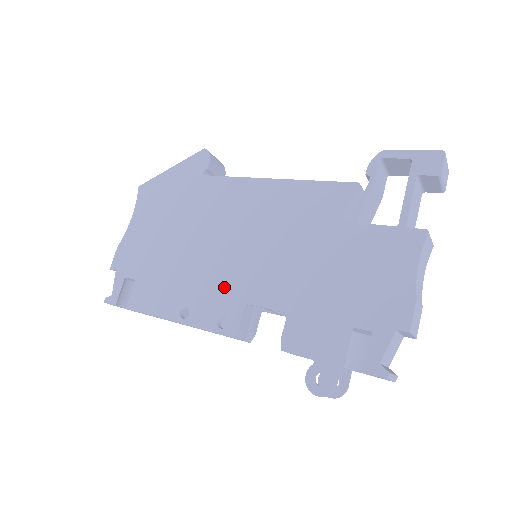
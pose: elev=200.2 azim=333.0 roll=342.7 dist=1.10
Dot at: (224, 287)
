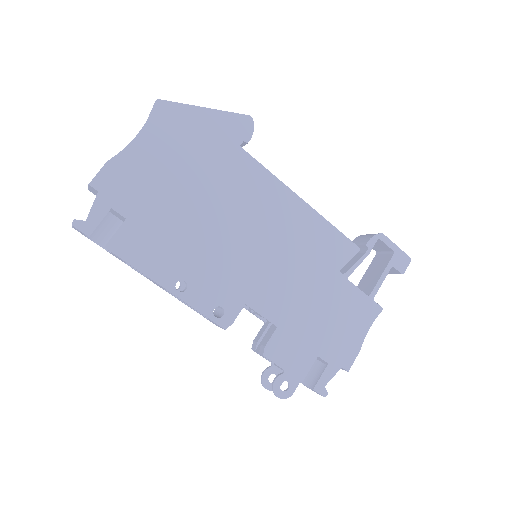
Dot at: (230, 279)
